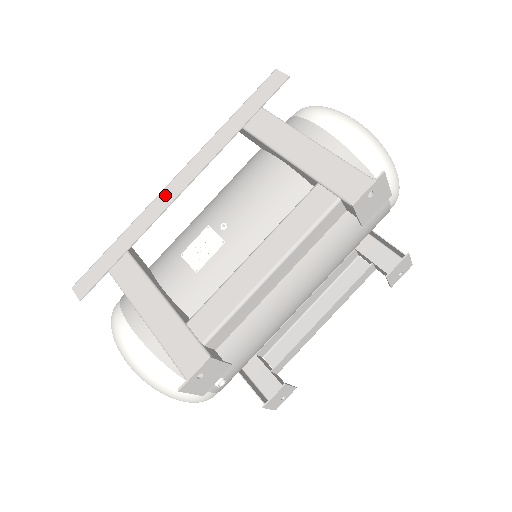
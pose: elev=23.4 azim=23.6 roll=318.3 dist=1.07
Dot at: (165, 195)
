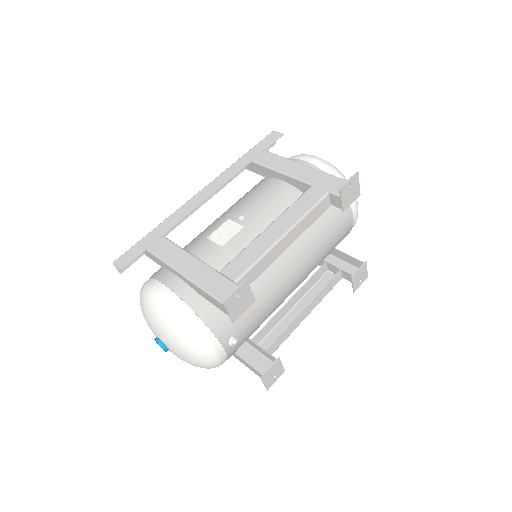
Dot at: (194, 200)
